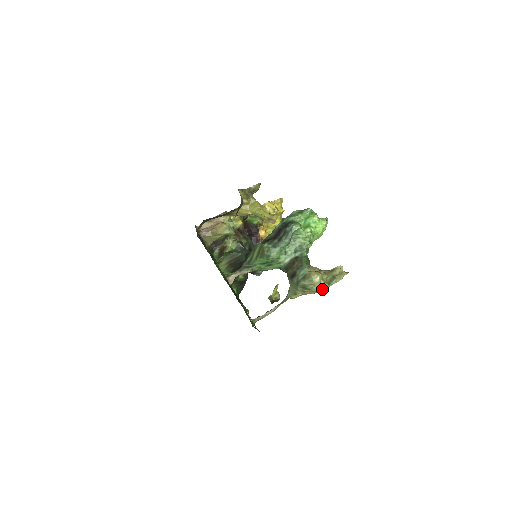
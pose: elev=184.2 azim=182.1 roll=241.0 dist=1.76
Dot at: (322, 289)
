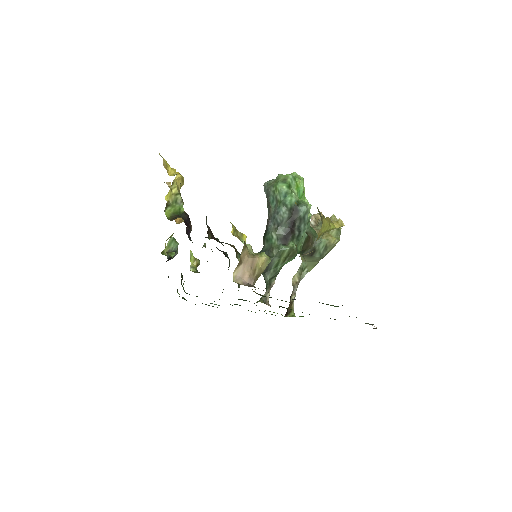
Dot at: (334, 246)
